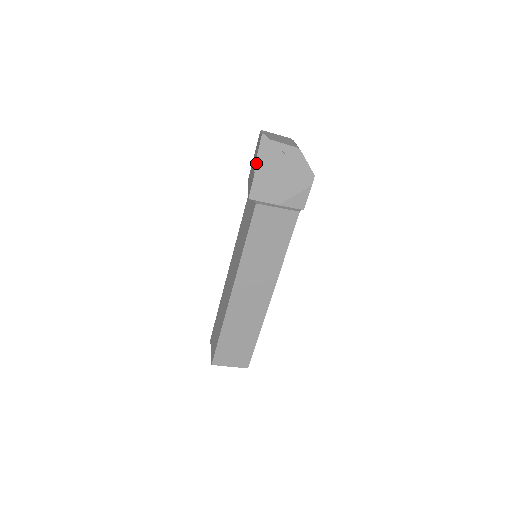
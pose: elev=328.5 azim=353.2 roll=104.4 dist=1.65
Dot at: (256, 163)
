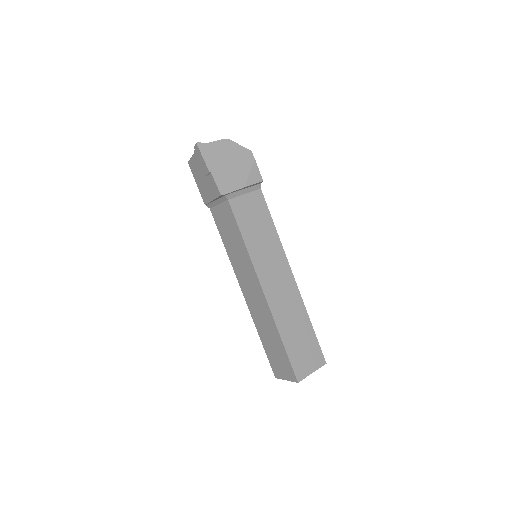
Dot at: (207, 166)
